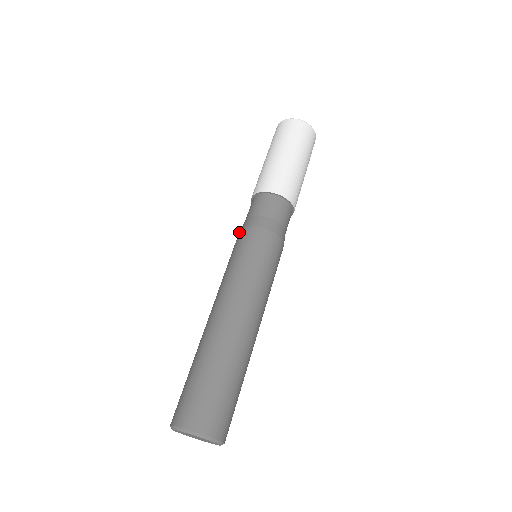
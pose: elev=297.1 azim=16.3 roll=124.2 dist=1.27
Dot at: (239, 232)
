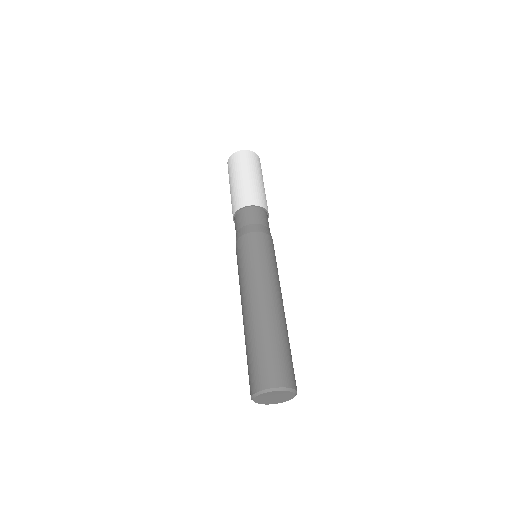
Dot at: occluded
